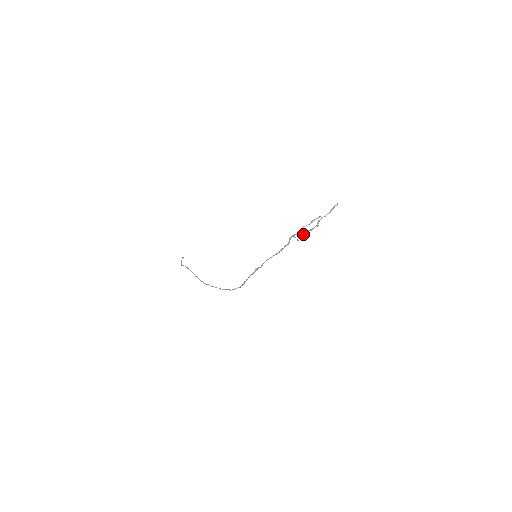
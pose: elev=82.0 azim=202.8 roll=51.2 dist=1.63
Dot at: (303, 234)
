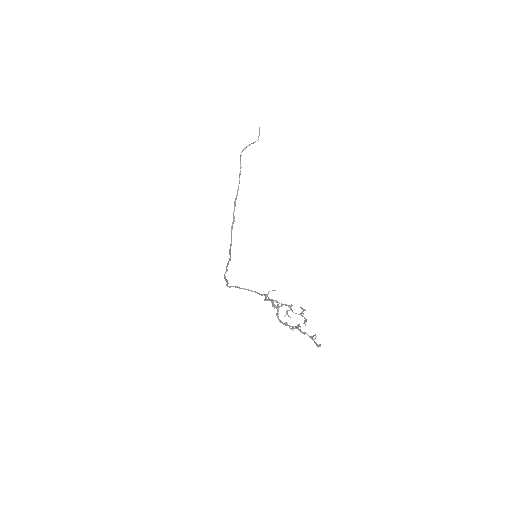
Dot at: (276, 315)
